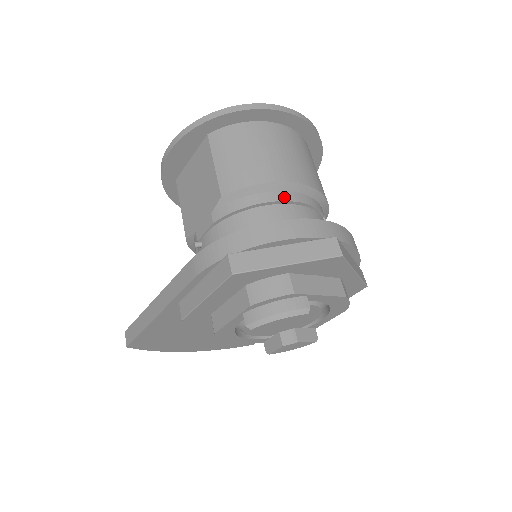
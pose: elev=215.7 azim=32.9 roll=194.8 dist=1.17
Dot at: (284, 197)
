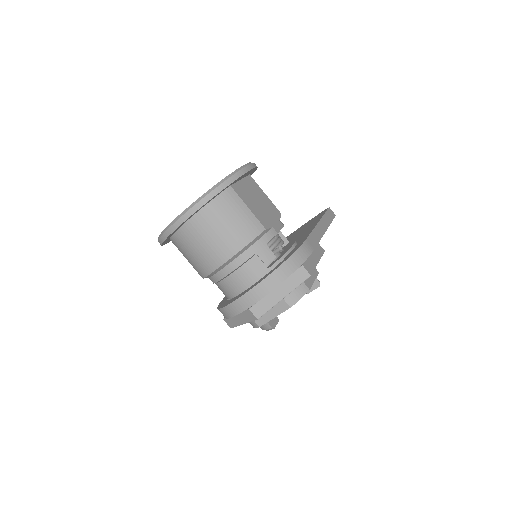
Dot at: (221, 276)
